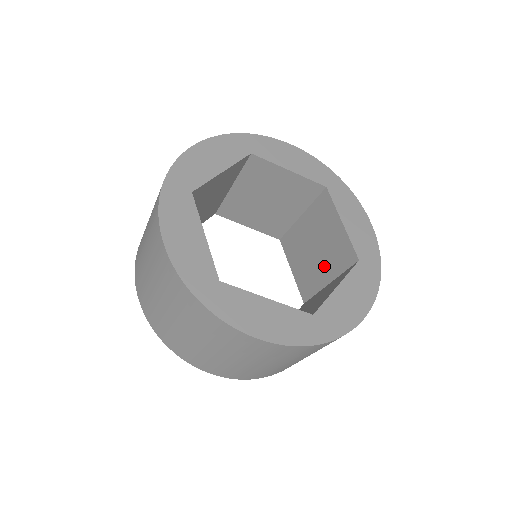
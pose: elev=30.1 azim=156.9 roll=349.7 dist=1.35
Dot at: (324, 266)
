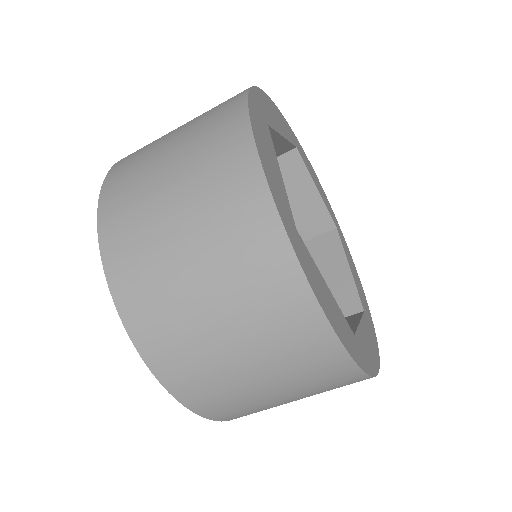
Dot at: occluded
